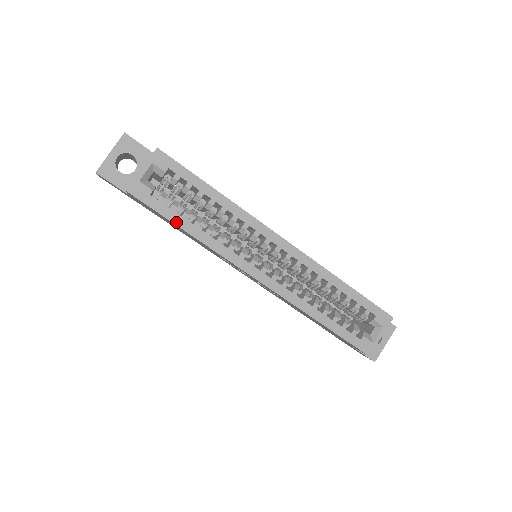
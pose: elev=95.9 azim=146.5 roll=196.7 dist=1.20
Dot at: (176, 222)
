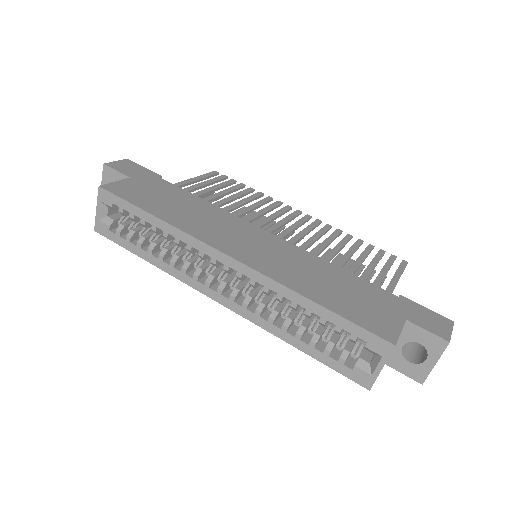
Dot at: (134, 252)
